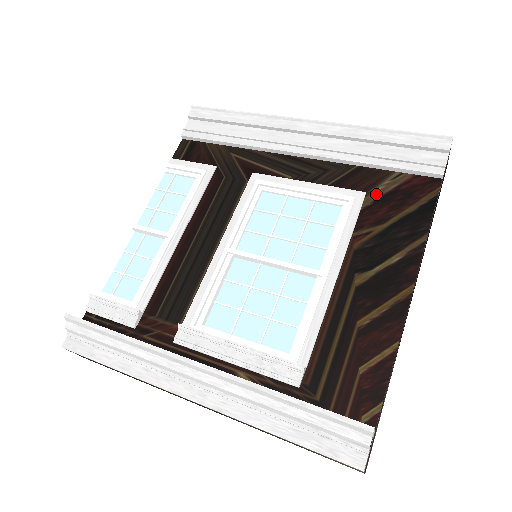
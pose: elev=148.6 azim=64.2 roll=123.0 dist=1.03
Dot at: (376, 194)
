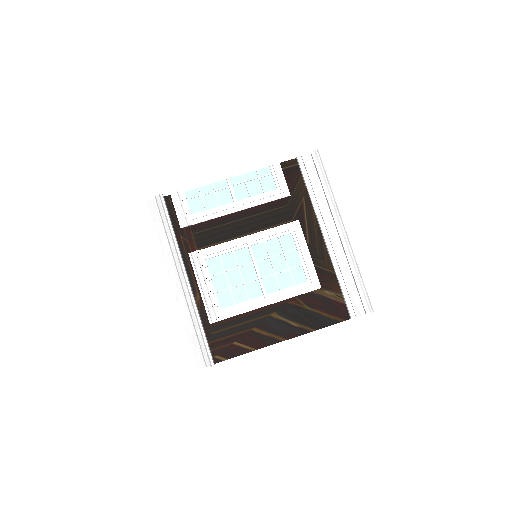
Dot at: (324, 293)
